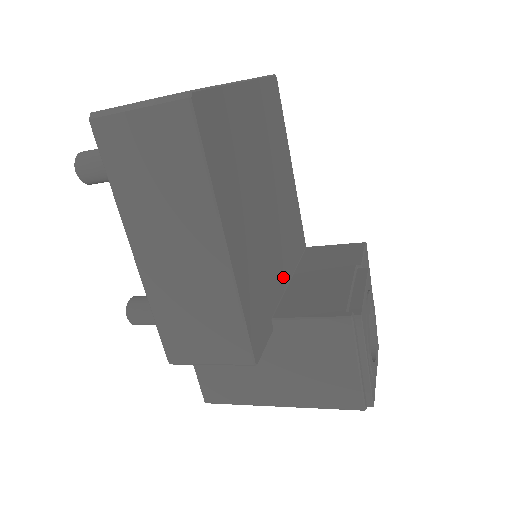
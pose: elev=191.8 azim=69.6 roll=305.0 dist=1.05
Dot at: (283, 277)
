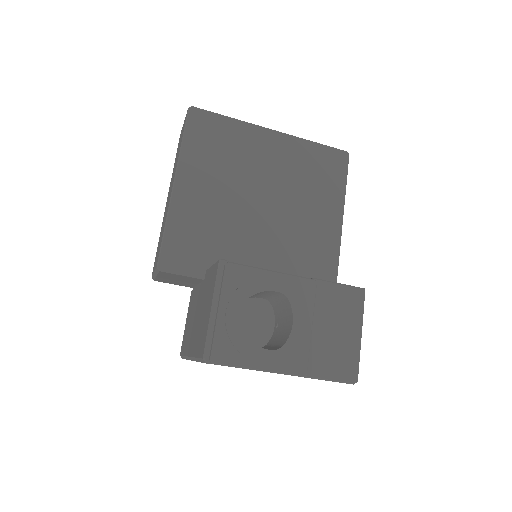
Dot at: occluded
